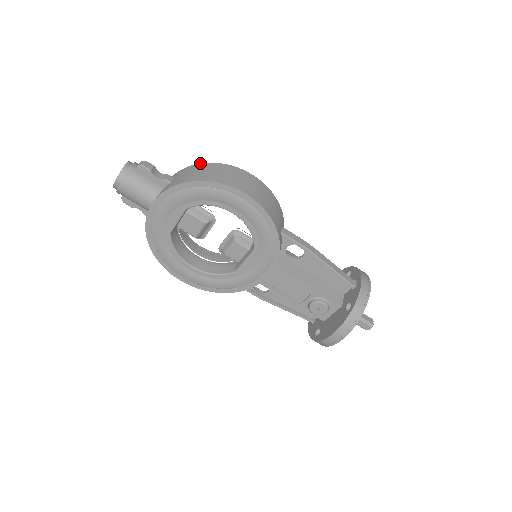
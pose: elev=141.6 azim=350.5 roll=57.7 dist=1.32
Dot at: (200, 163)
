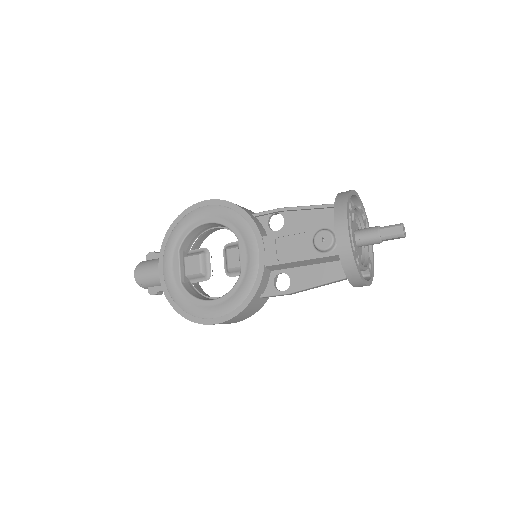
Dot at: occluded
